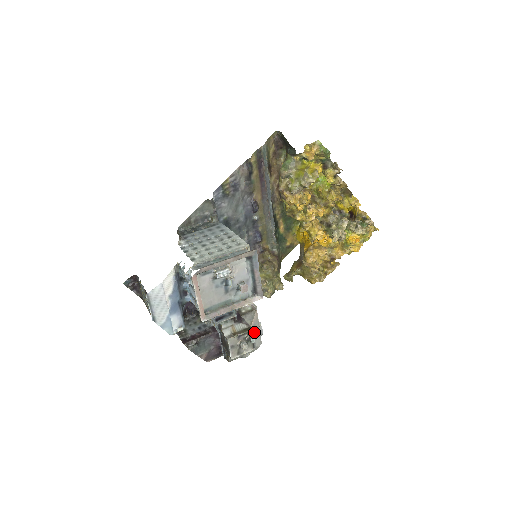
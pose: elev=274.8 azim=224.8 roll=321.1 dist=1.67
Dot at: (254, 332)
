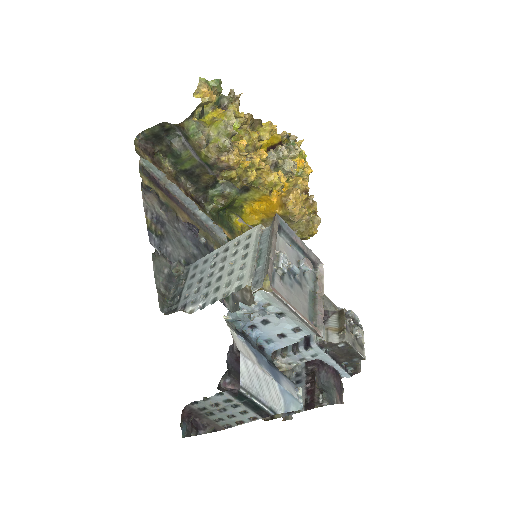
Dot at: occluded
